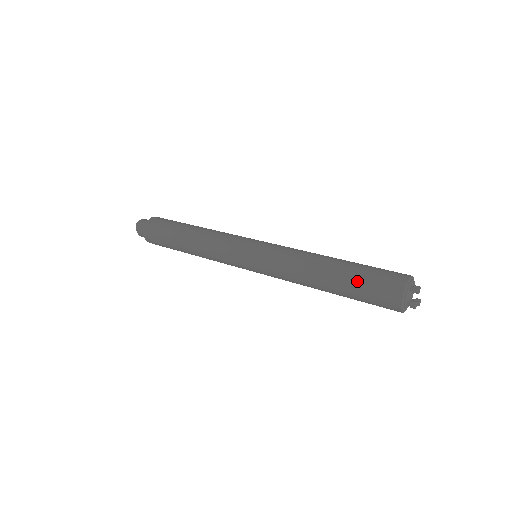
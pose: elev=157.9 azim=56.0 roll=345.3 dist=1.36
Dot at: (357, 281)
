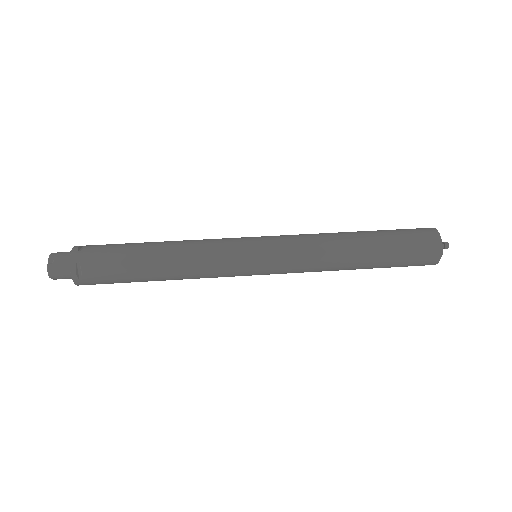
Dot at: (394, 264)
